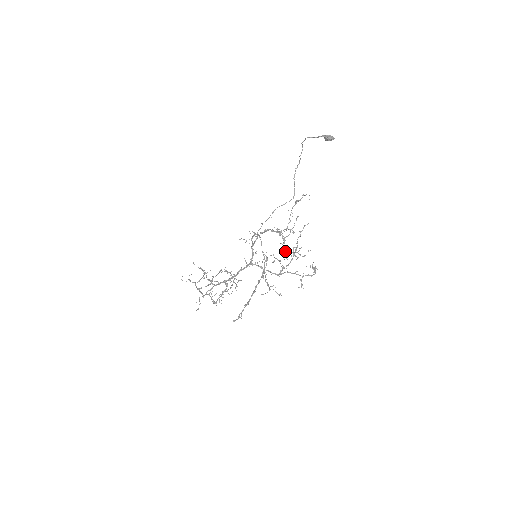
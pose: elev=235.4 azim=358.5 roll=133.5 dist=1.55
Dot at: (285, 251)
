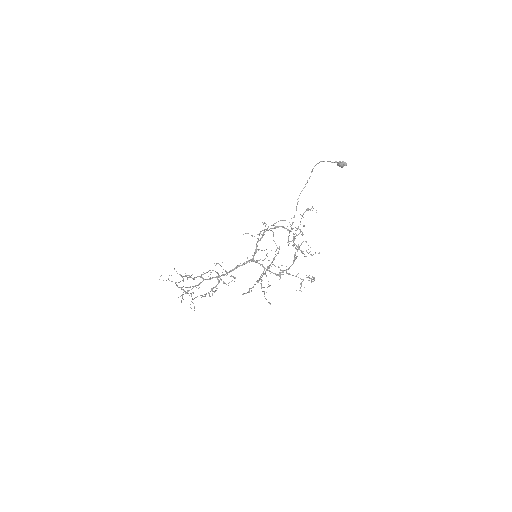
Dot at: (296, 246)
